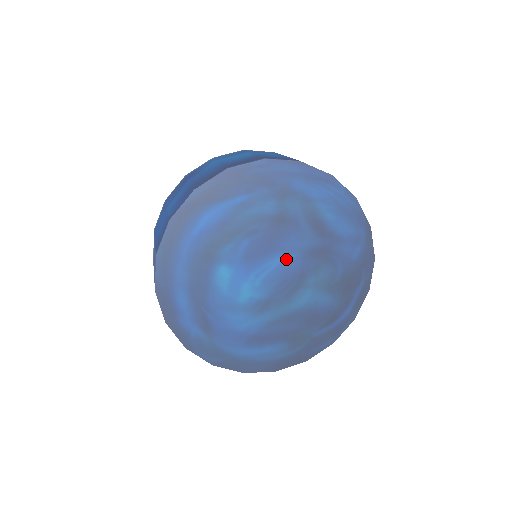
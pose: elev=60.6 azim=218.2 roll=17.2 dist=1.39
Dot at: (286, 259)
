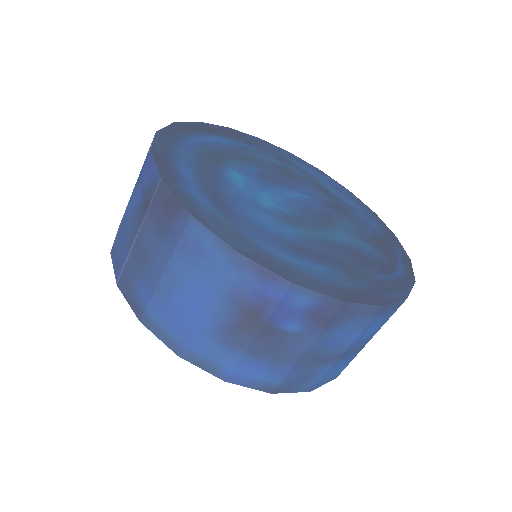
Dot at: (303, 197)
